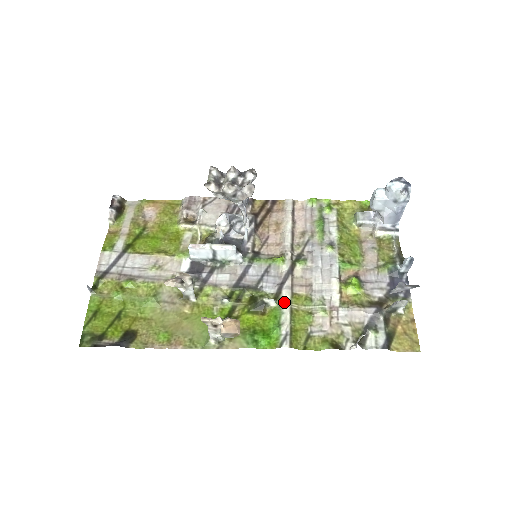
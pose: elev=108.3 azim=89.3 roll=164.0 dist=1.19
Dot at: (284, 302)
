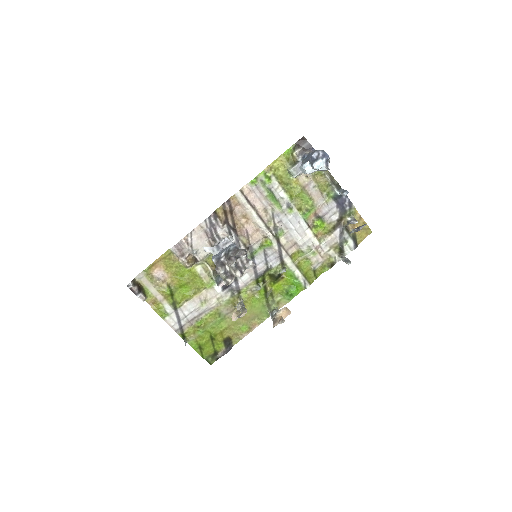
Dot at: (290, 266)
